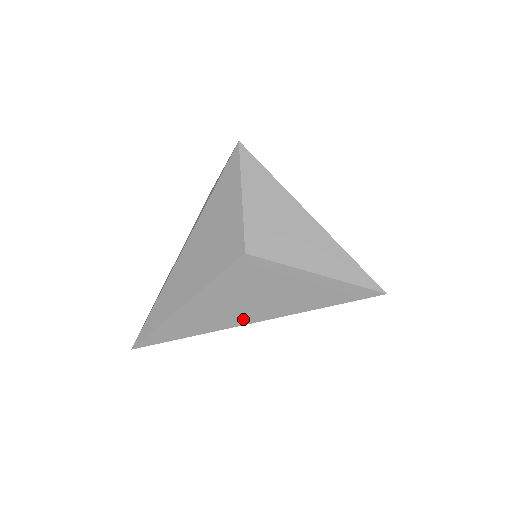
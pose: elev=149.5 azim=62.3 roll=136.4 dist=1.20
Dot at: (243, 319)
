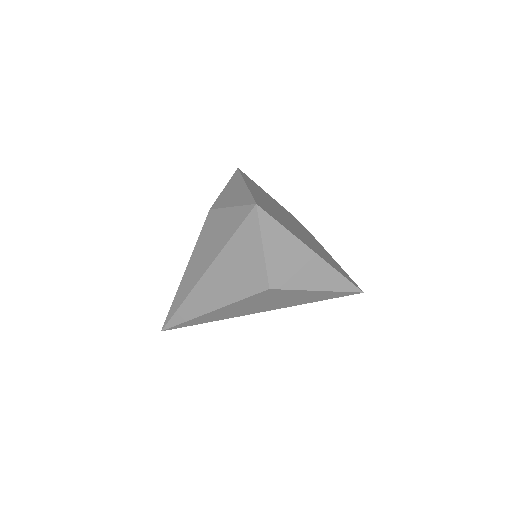
Dot at: (257, 311)
